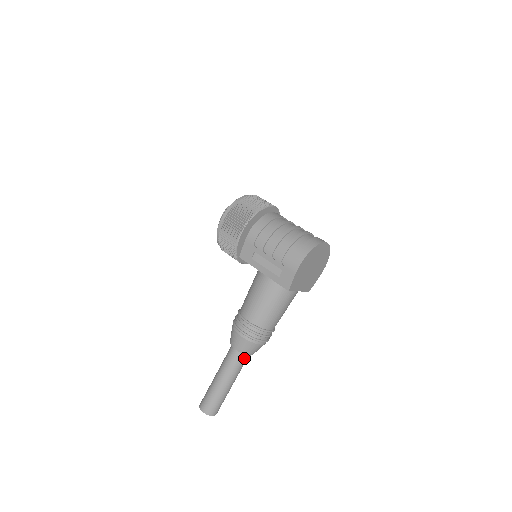
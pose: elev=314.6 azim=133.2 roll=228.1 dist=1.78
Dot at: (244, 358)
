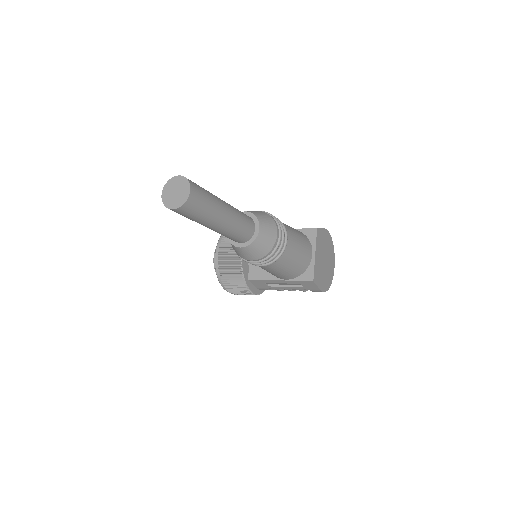
Dot at: (251, 222)
